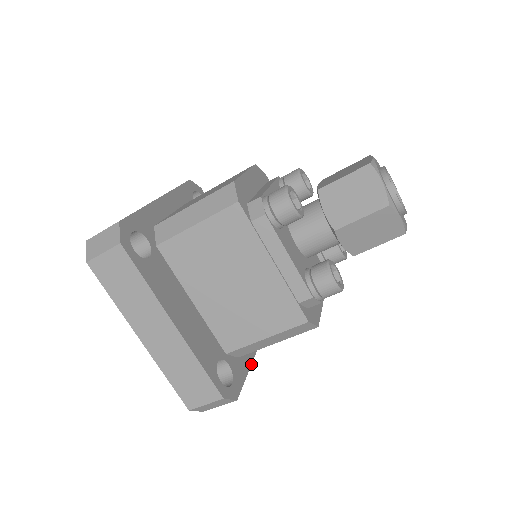
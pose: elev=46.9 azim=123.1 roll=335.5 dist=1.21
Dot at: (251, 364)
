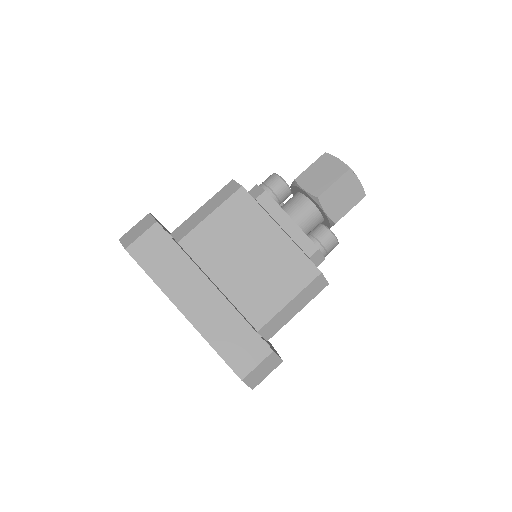
Dot at: (278, 354)
